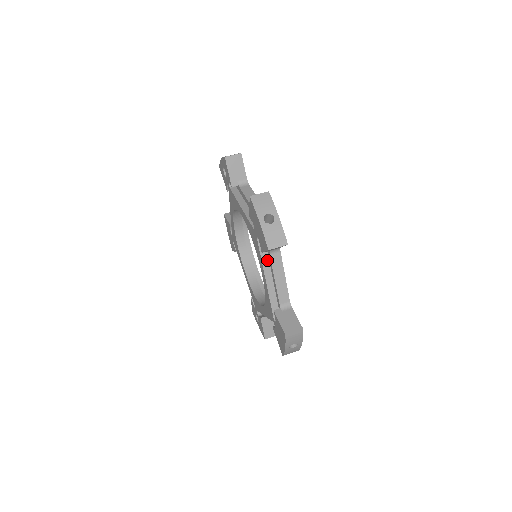
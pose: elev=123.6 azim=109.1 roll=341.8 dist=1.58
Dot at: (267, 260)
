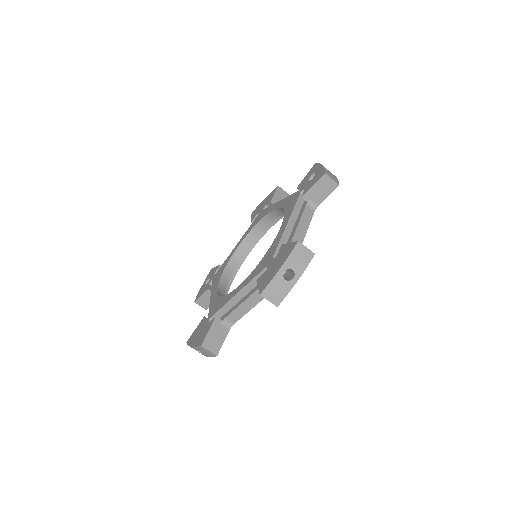
Dot at: (254, 285)
